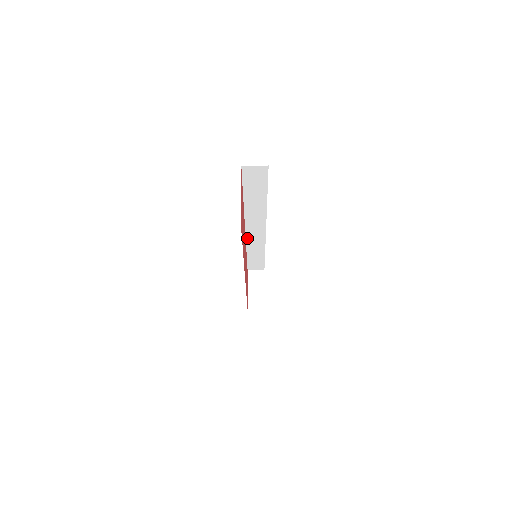
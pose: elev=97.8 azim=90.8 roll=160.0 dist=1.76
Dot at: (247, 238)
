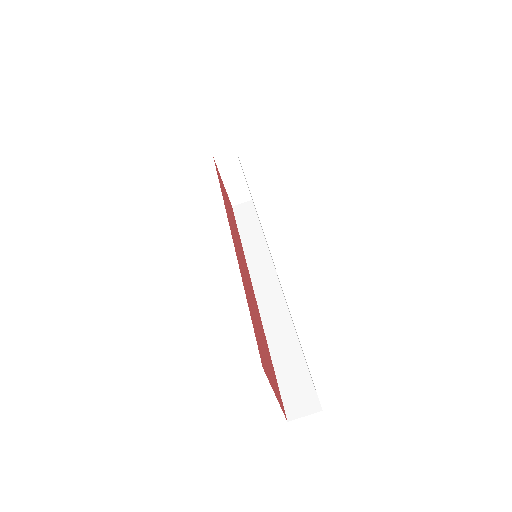
Dot at: occluded
